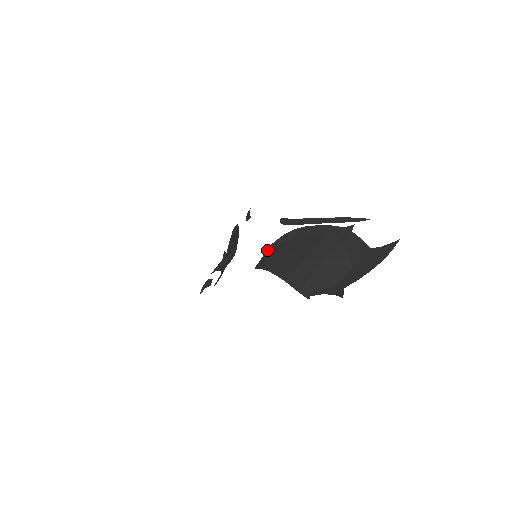
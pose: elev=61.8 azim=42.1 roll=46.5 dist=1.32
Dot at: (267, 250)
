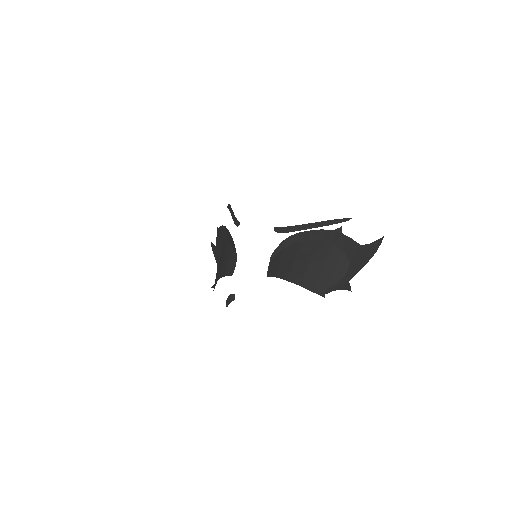
Dot at: (271, 257)
